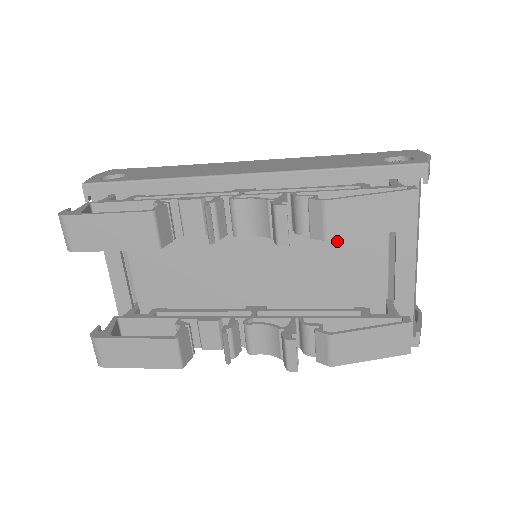
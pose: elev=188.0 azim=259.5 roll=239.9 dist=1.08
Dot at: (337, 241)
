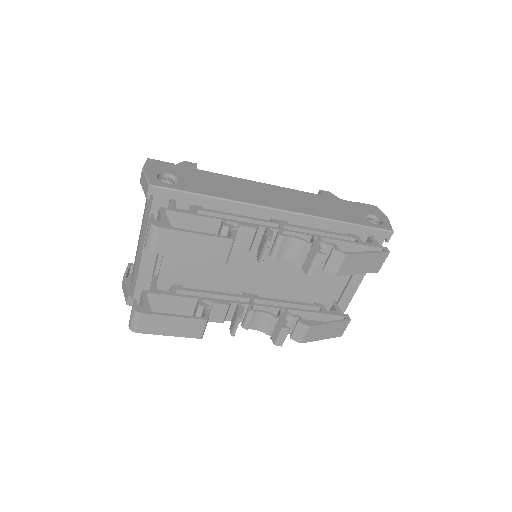
Dot at: occluded
